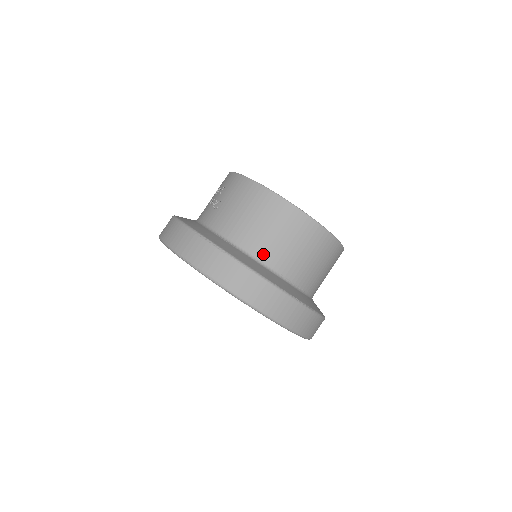
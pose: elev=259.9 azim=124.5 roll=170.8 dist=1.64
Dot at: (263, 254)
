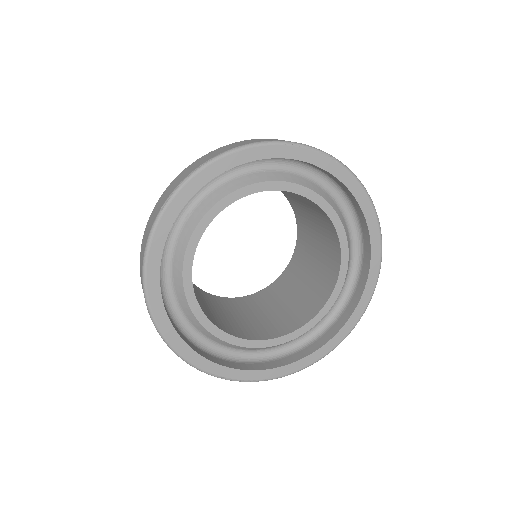
Dot at: occluded
